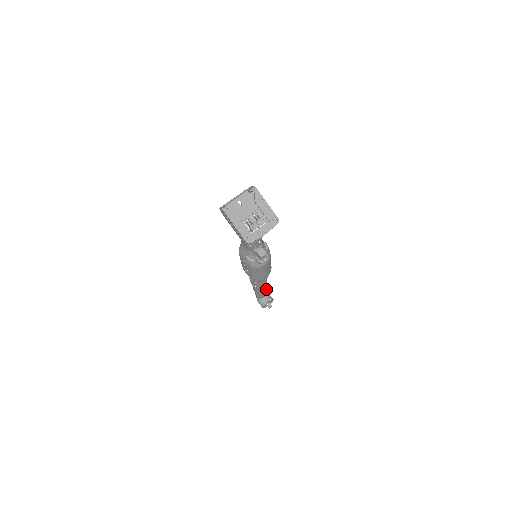
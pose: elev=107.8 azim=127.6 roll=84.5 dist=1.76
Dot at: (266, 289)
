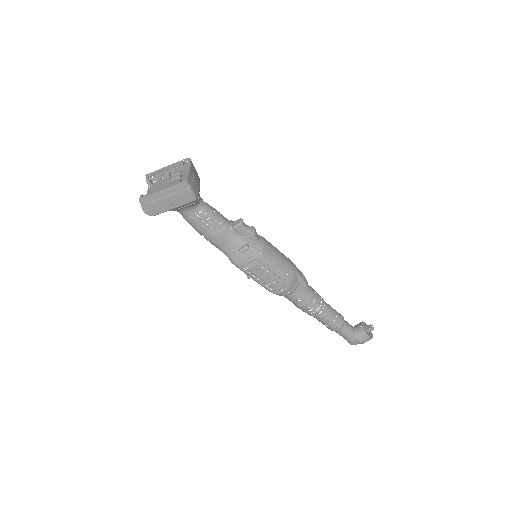
Dot at: occluded
